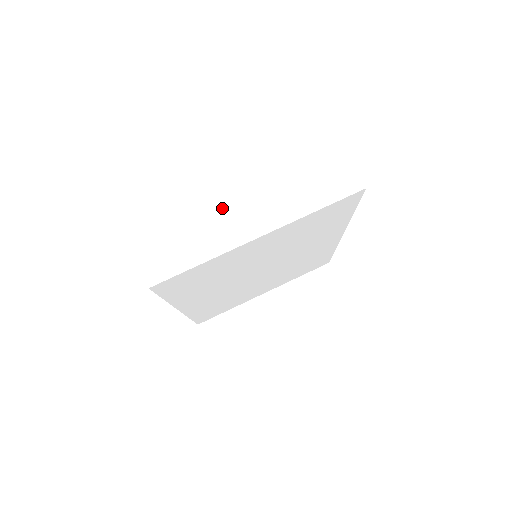
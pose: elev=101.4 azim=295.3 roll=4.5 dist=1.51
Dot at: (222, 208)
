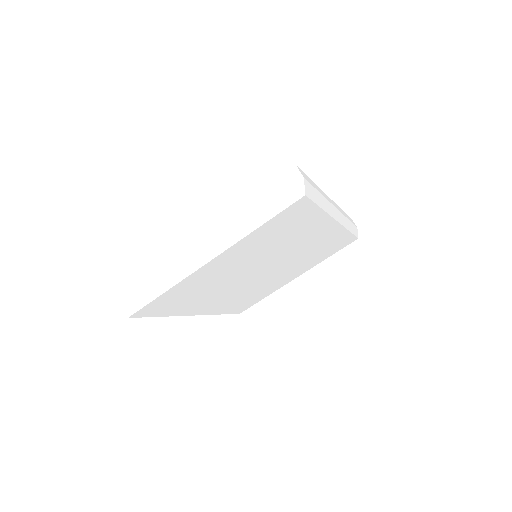
Dot at: (177, 237)
